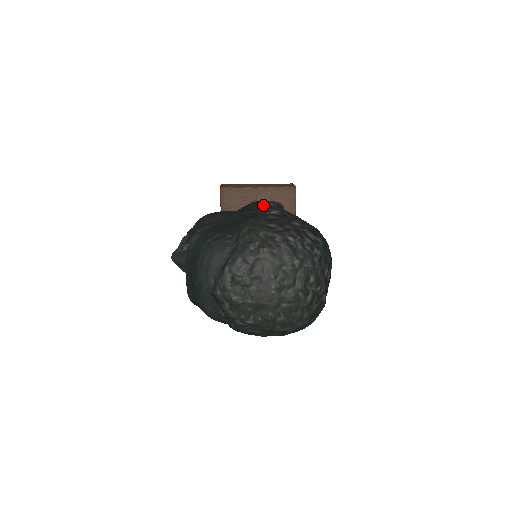
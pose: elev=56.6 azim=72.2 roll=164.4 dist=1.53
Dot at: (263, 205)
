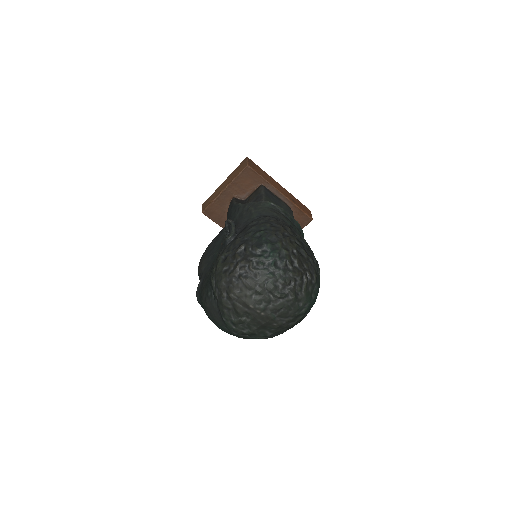
Dot at: (225, 226)
